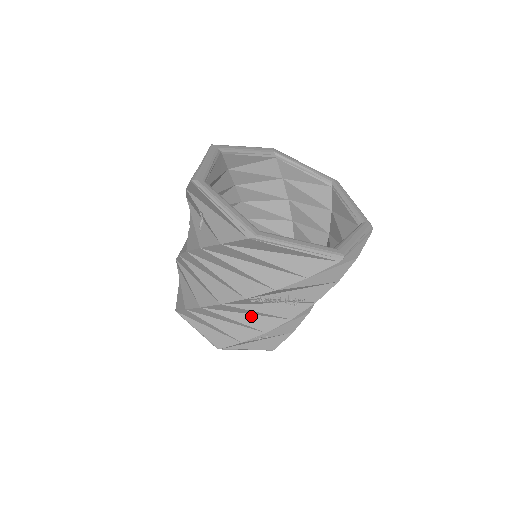
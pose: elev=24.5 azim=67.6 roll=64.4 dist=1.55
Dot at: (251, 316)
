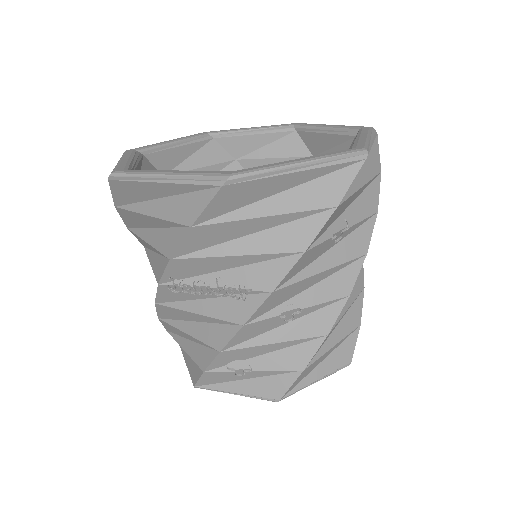
Dot at: (201, 325)
